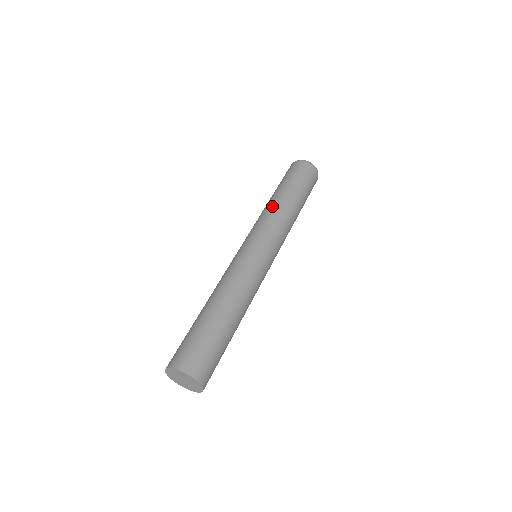
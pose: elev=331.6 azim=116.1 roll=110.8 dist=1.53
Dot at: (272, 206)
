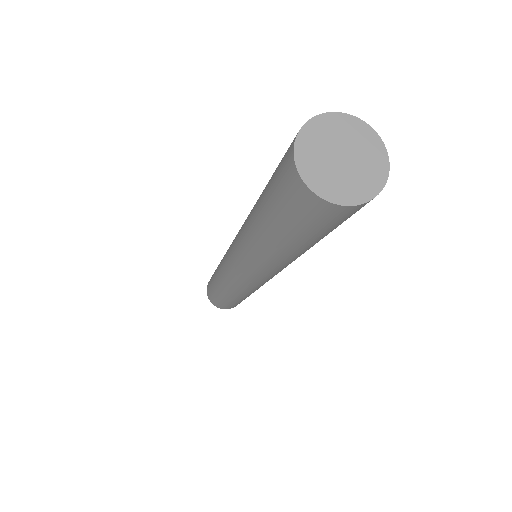
Dot at: occluded
